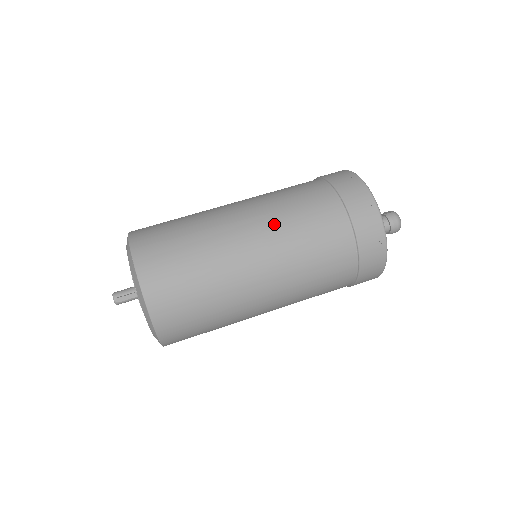
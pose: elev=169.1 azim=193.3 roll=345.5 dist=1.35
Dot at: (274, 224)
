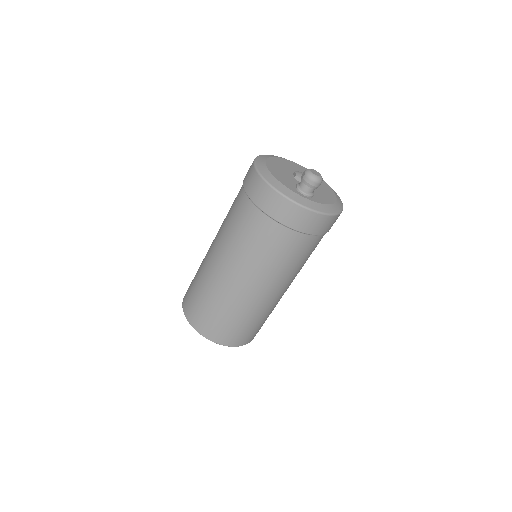
Dot at: (235, 257)
